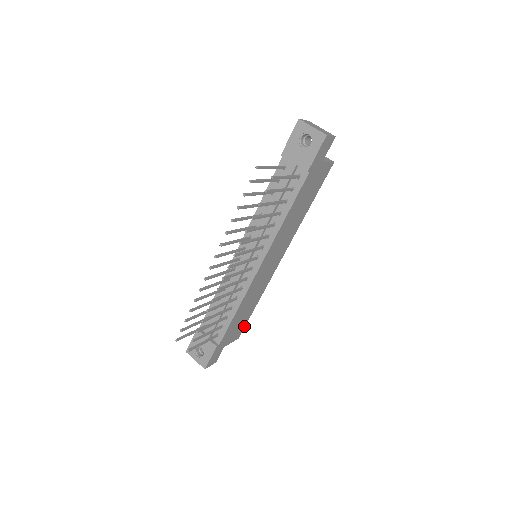
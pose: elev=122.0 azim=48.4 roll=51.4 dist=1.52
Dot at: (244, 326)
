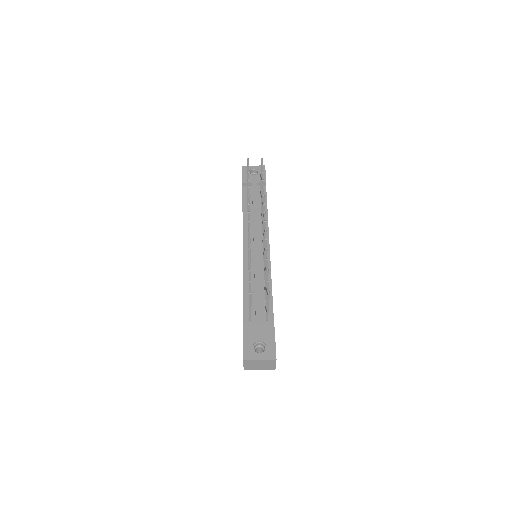
Dot at: occluded
